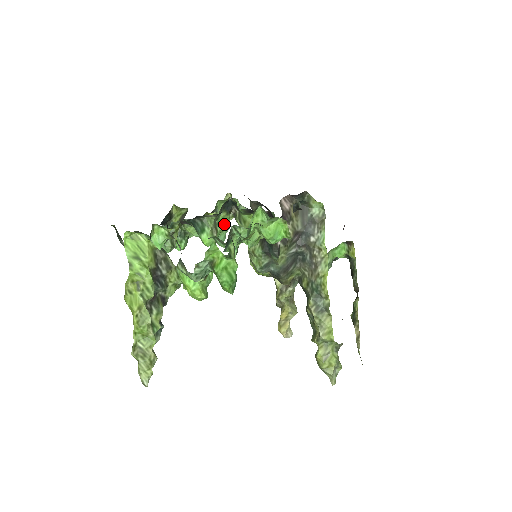
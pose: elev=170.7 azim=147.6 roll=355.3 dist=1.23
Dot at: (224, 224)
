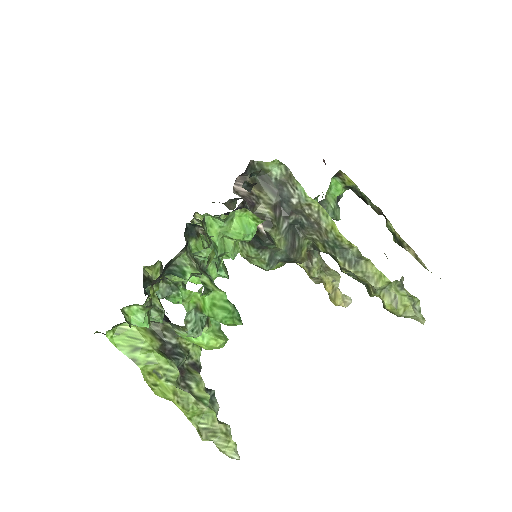
Dot at: occluded
